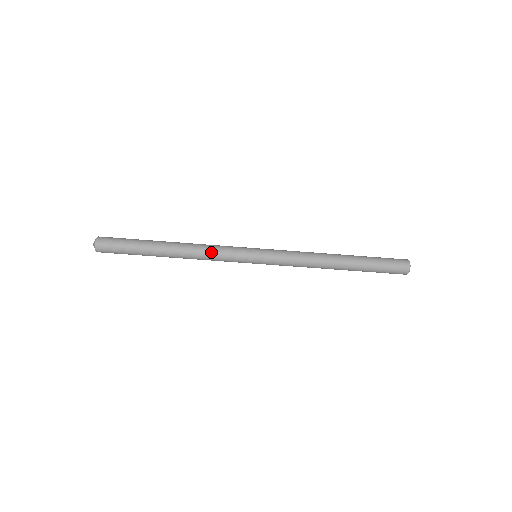
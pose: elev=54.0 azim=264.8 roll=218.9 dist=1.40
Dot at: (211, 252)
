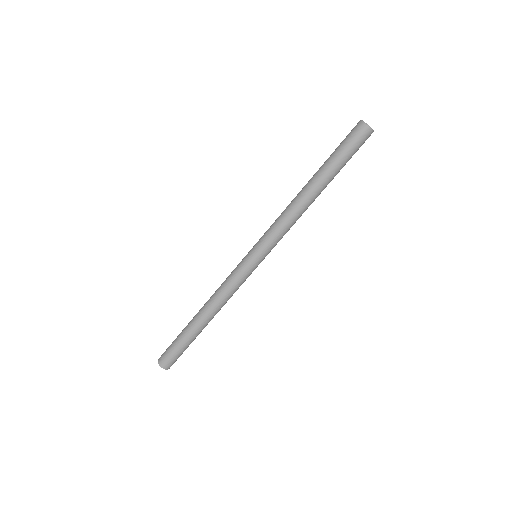
Dot at: (222, 284)
